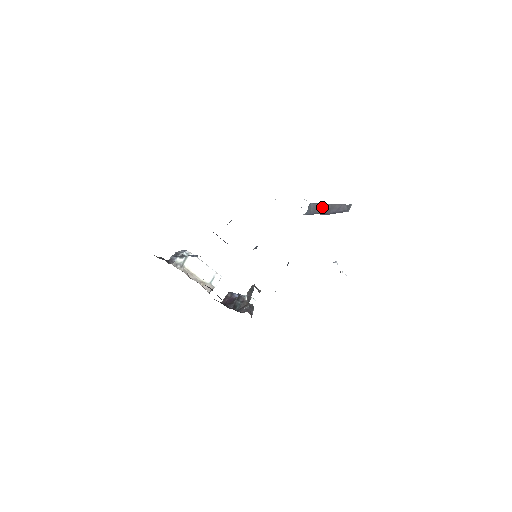
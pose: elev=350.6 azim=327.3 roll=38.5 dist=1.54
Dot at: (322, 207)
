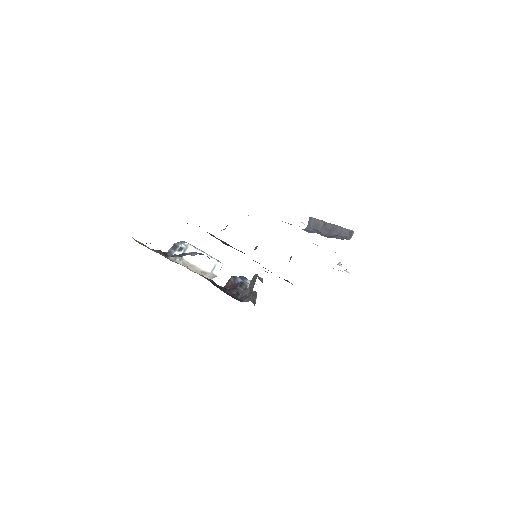
Dot at: (323, 225)
